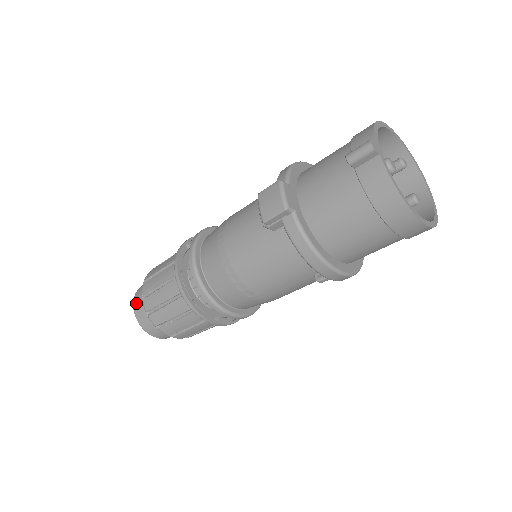
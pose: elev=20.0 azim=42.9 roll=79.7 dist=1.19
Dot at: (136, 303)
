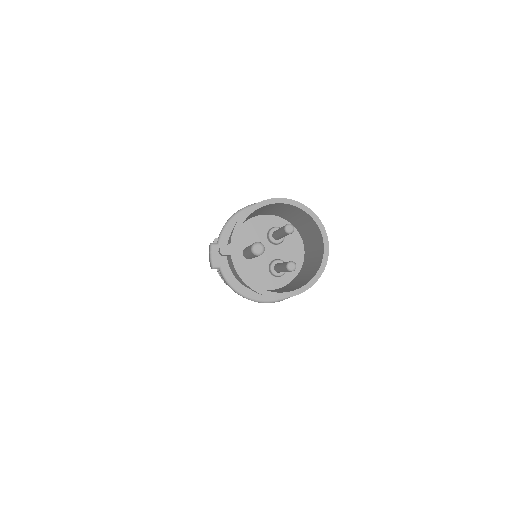
Dot at: occluded
